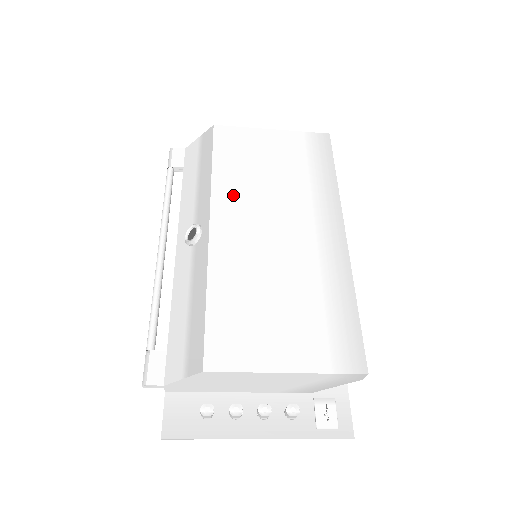
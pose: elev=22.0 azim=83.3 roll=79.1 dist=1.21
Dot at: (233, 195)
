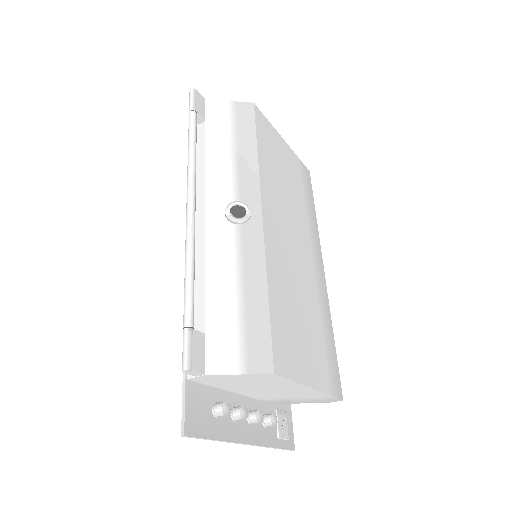
Dot at: (272, 191)
